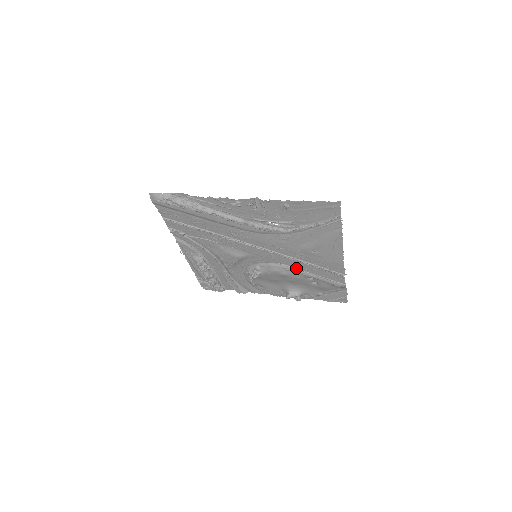
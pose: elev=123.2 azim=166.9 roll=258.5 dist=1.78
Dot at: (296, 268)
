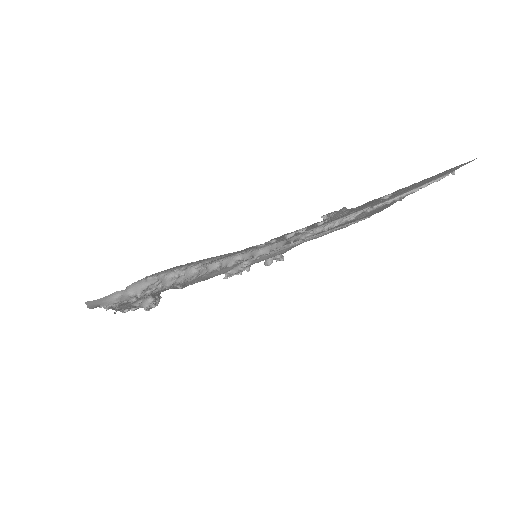
Dot at: (308, 239)
